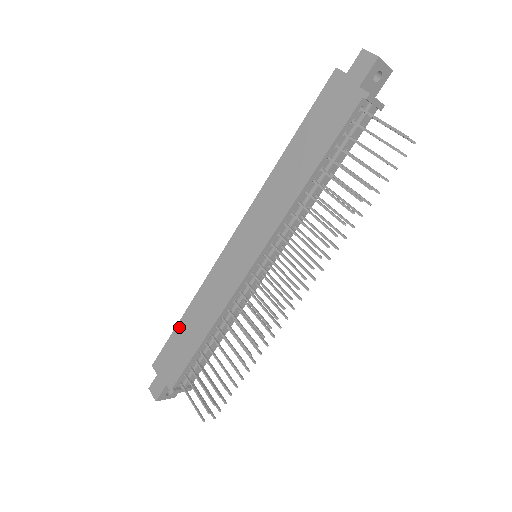
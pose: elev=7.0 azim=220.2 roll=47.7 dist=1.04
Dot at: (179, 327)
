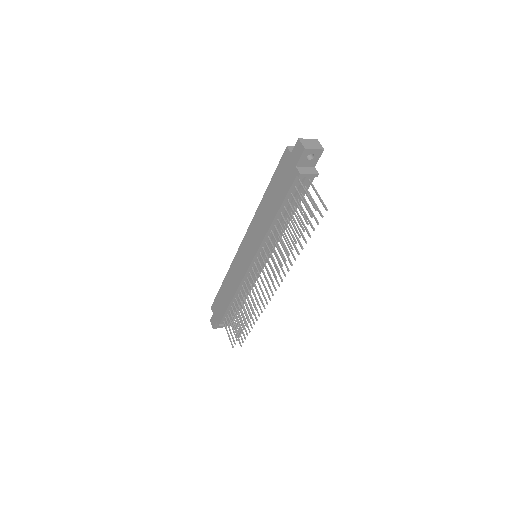
Dot at: (221, 289)
